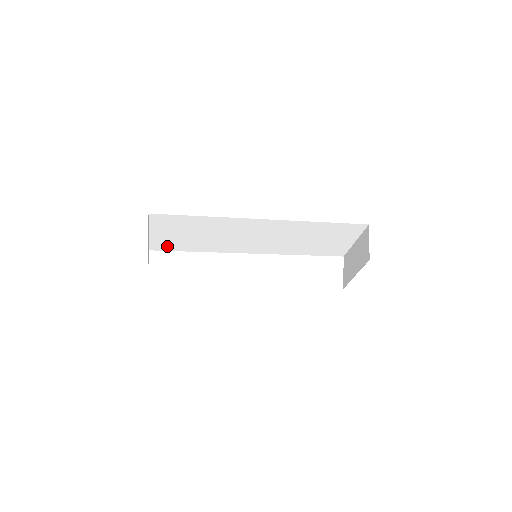
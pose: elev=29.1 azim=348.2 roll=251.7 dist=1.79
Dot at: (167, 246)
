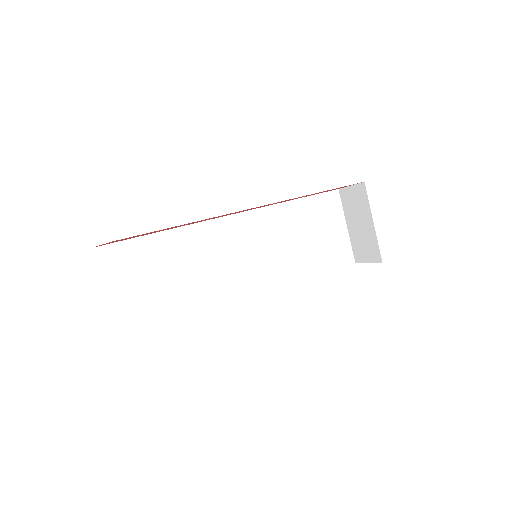
Dot at: (144, 324)
